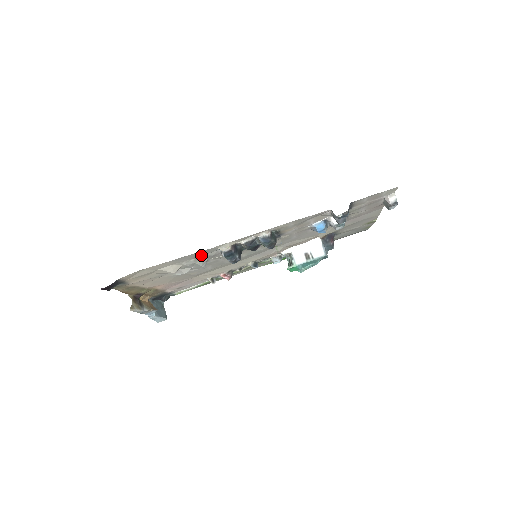
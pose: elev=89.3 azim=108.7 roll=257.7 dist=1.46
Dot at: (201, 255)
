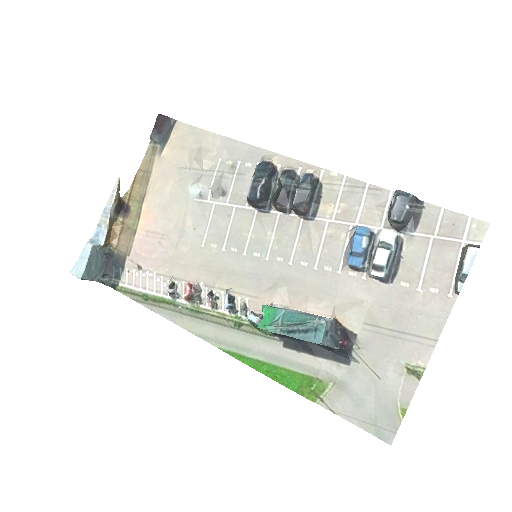
Dot at: (240, 162)
